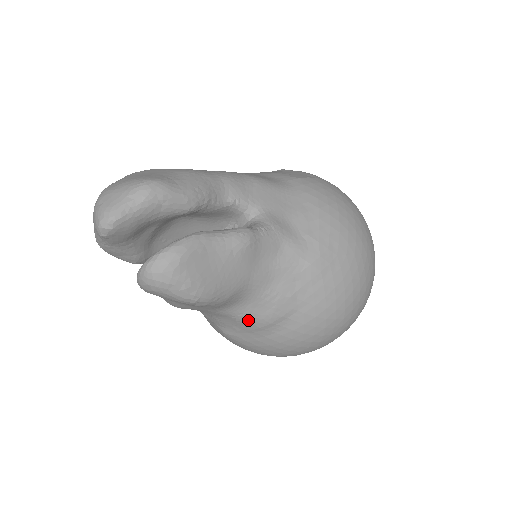
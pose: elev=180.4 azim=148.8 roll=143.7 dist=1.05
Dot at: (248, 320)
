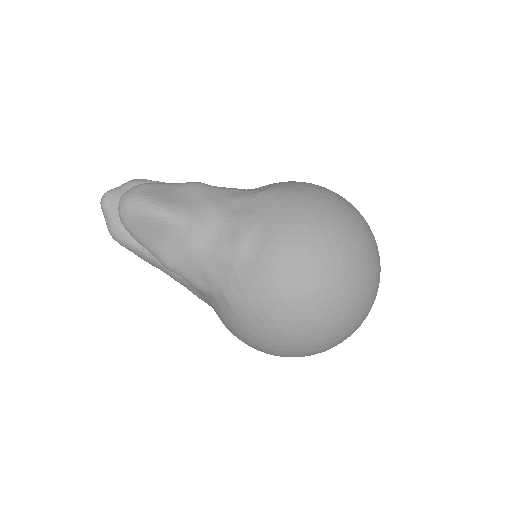
Dot at: (224, 250)
